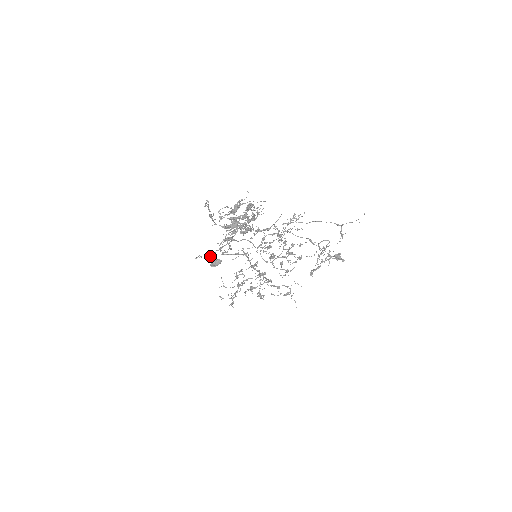
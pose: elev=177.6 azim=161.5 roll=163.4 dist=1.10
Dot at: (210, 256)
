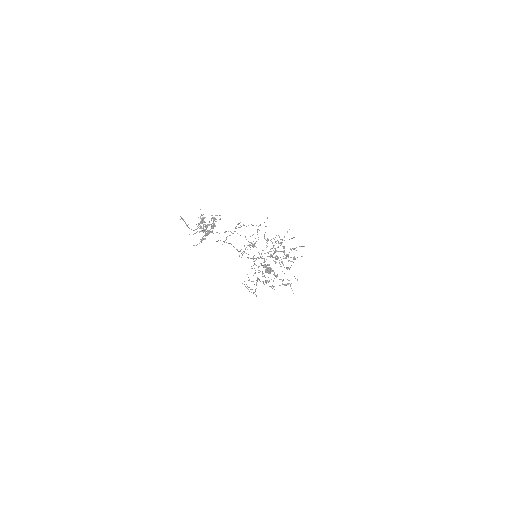
Dot at: (254, 263)
